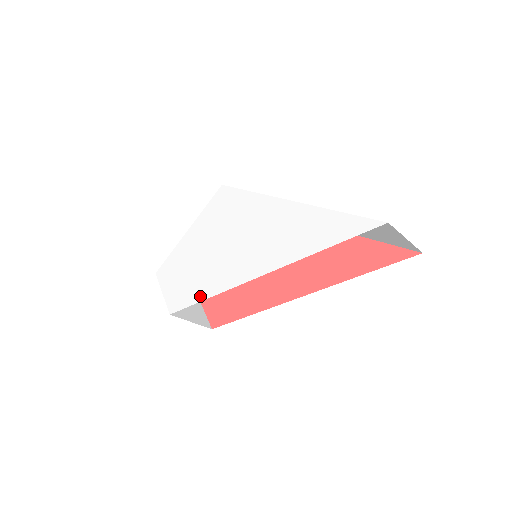
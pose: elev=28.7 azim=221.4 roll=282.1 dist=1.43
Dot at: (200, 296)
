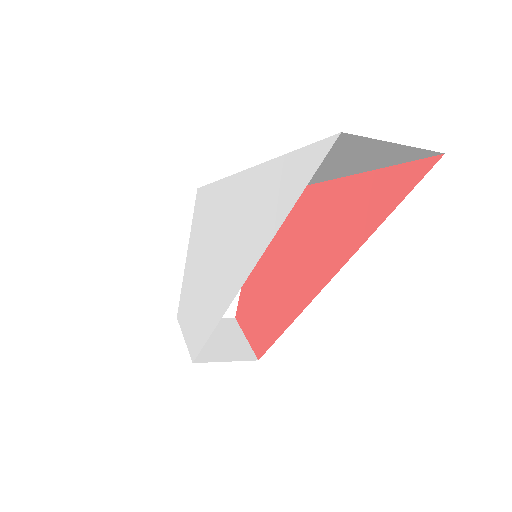
Dot at: (207, 331)
